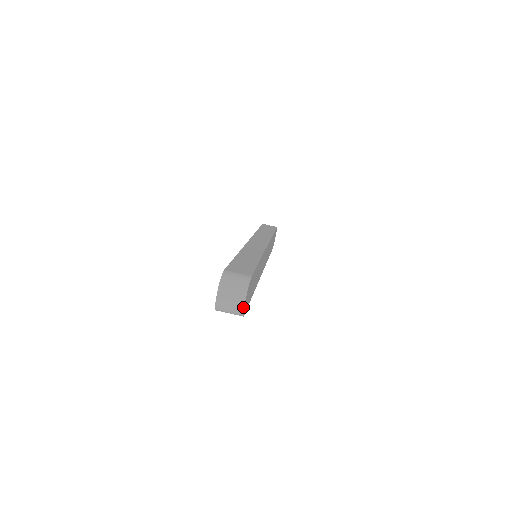
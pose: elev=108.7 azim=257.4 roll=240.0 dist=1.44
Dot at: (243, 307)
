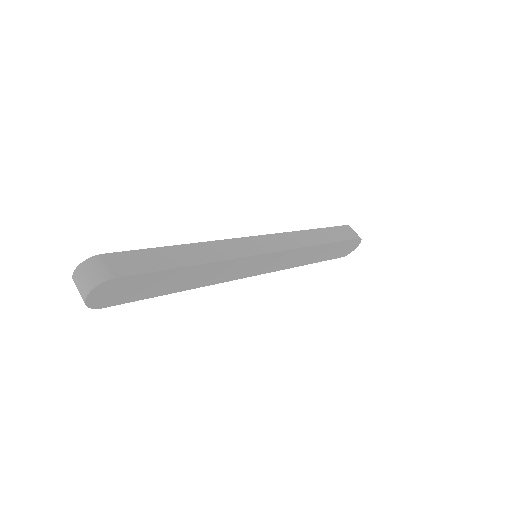
Dot at: (85, 301)
